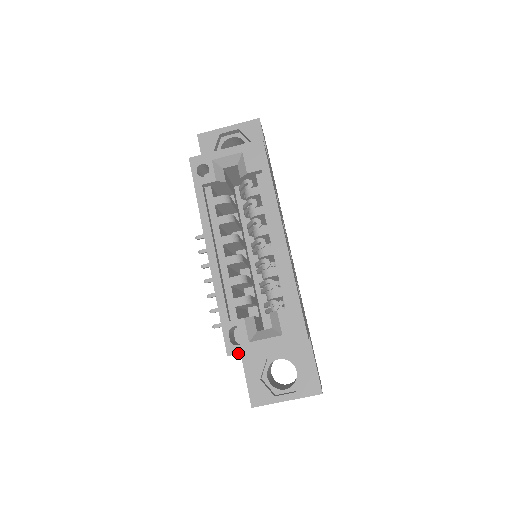
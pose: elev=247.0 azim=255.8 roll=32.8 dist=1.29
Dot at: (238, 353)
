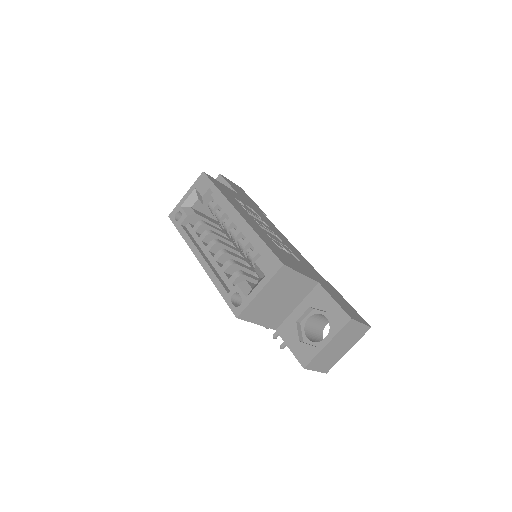
Dot at: (242, 310)
